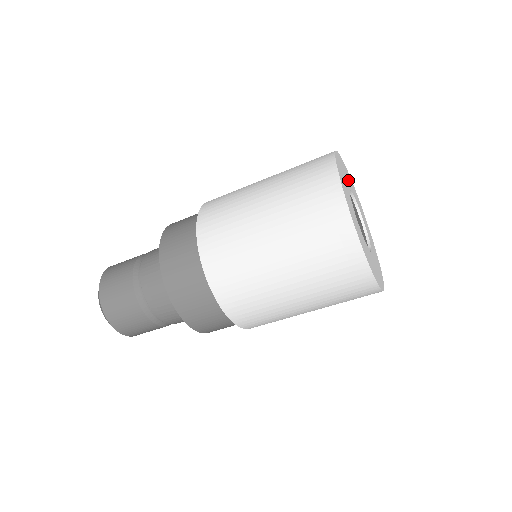
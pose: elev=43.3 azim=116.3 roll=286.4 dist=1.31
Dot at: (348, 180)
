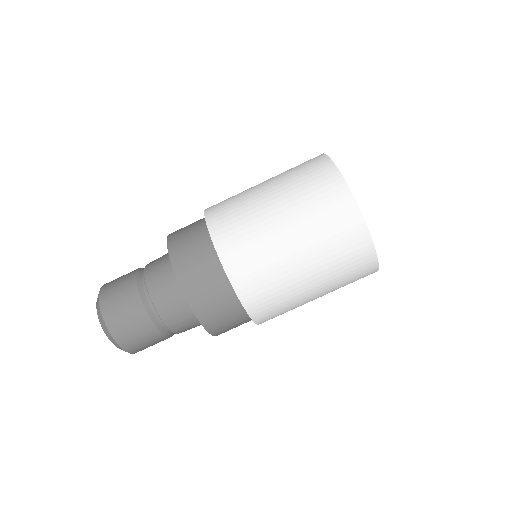
Dot at: occluded
